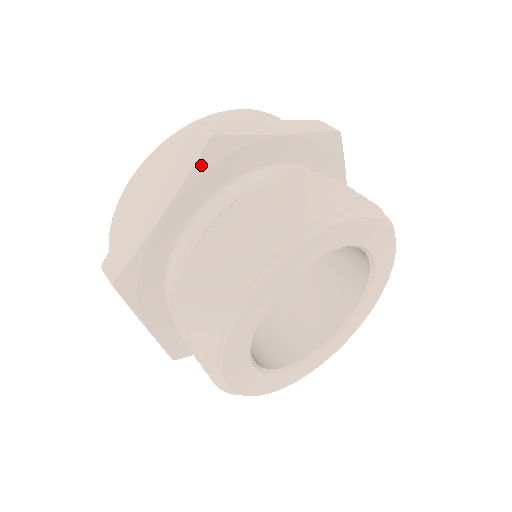
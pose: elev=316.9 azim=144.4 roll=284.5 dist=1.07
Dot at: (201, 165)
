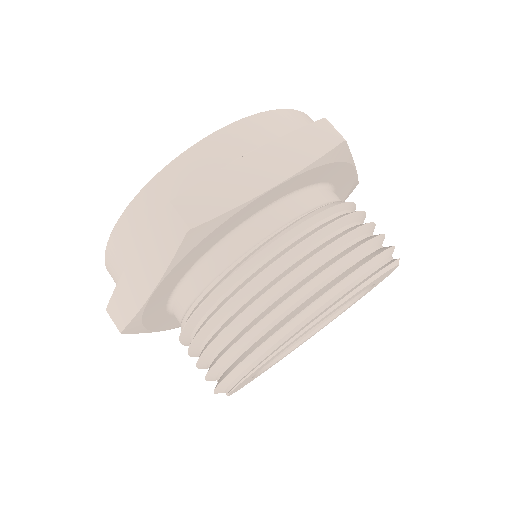
Dot at: (323, 160)
